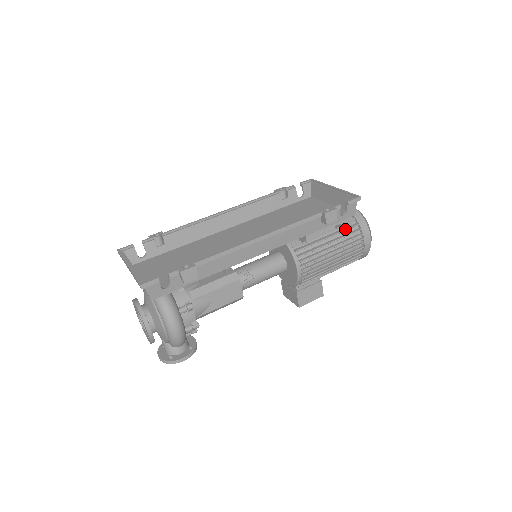
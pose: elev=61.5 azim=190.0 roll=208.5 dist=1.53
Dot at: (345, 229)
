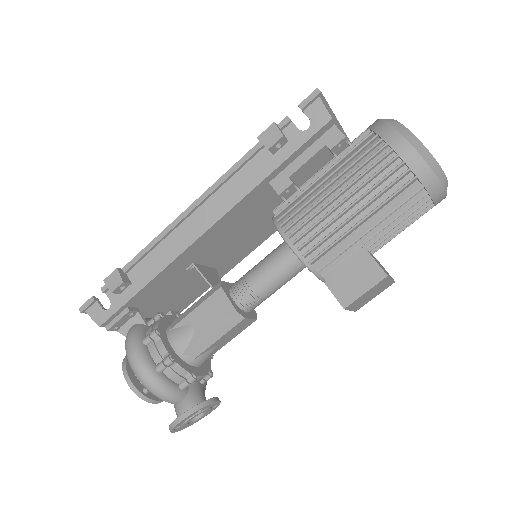
Dot at: (349, 150)
